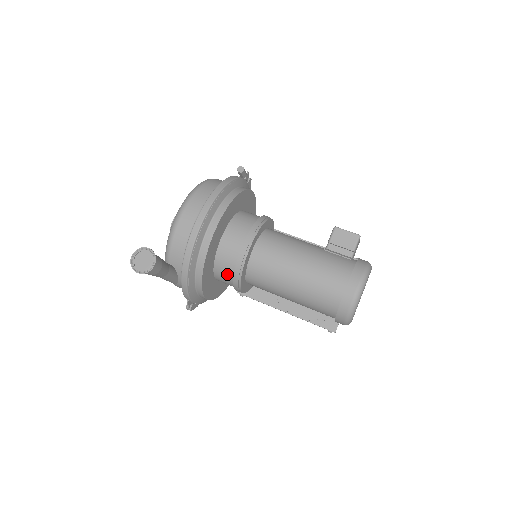
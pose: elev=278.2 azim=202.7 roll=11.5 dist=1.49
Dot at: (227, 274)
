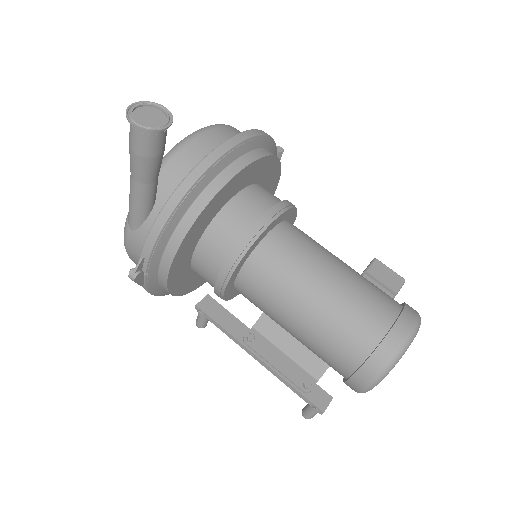
Dot at: (223, 244)
